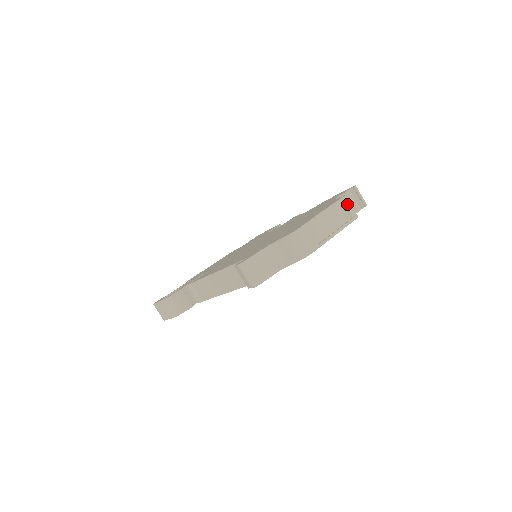
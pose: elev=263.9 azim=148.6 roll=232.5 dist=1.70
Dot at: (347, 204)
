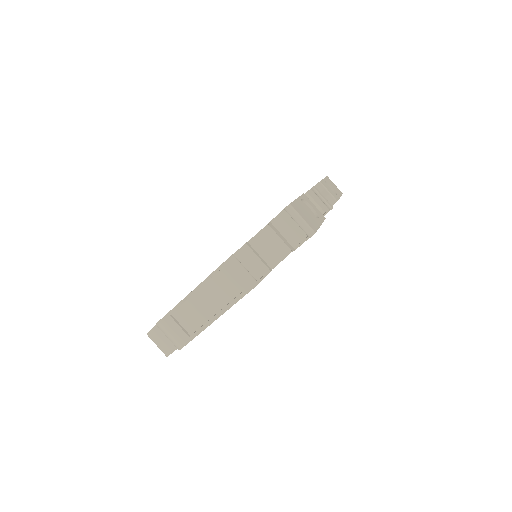
Dot at: (235, 269)
